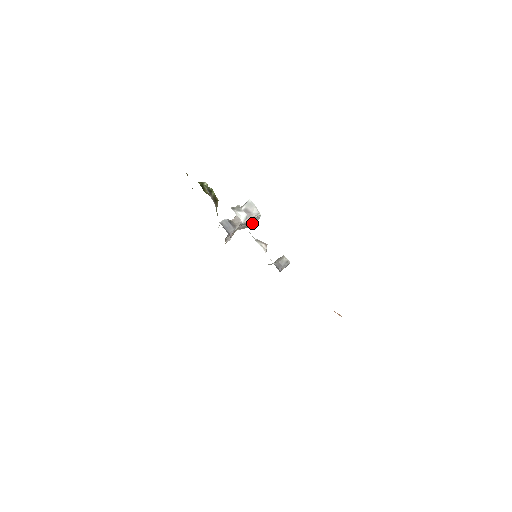
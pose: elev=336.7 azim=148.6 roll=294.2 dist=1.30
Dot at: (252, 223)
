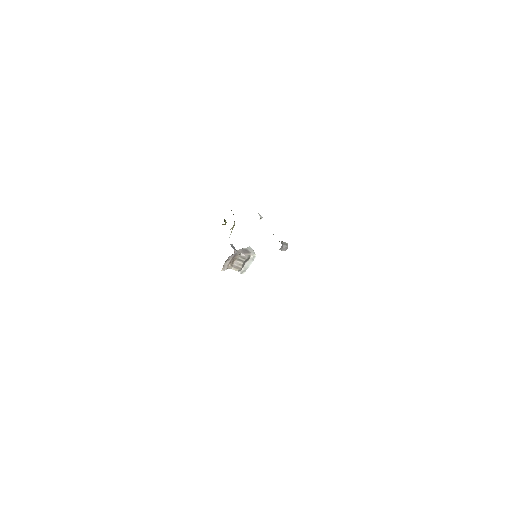
Dot at: (243, 271)
